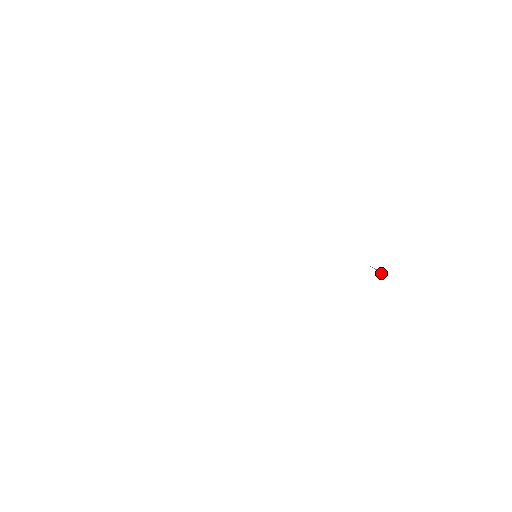
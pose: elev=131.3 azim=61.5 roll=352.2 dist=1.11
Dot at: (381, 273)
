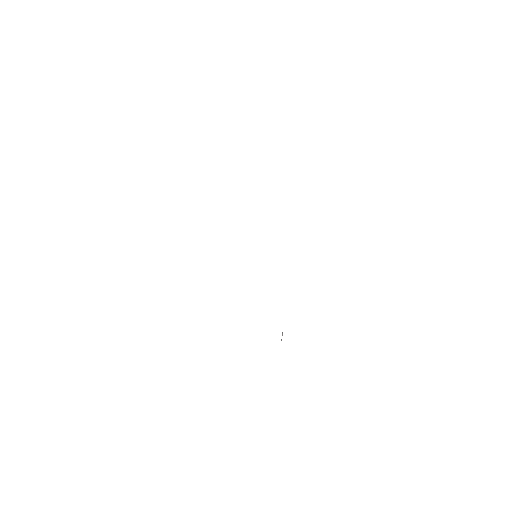
Dot at: occluded
